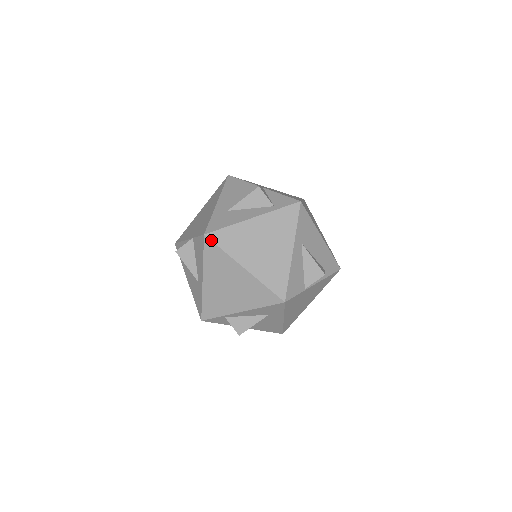
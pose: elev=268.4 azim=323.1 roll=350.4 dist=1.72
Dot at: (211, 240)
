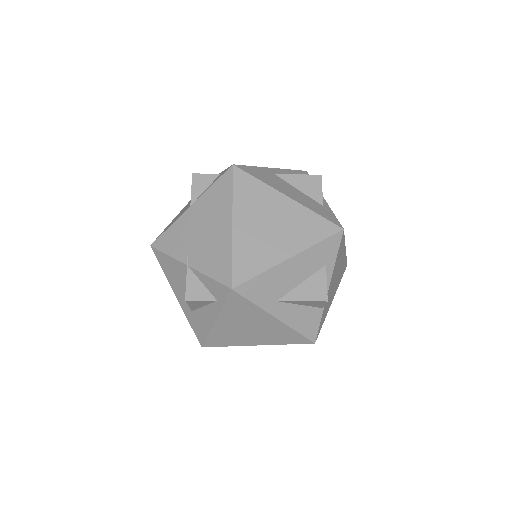
Dot at: occluded
